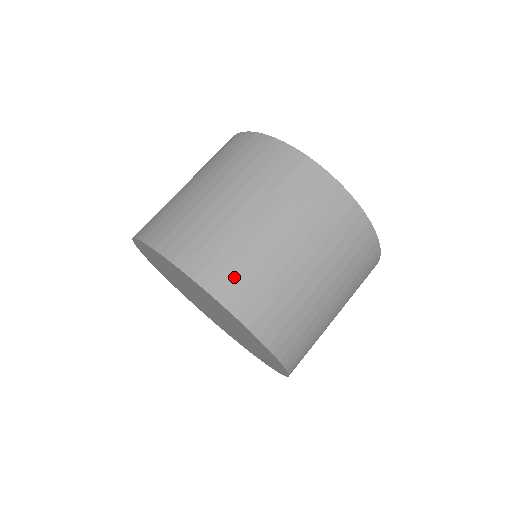
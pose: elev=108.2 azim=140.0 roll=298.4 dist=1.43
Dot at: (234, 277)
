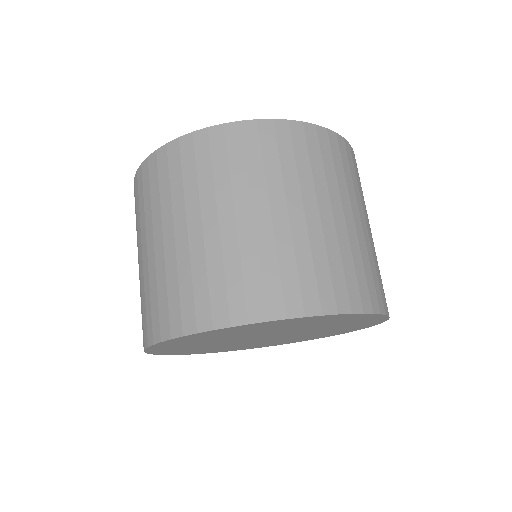
Dot at: (179, 303)
